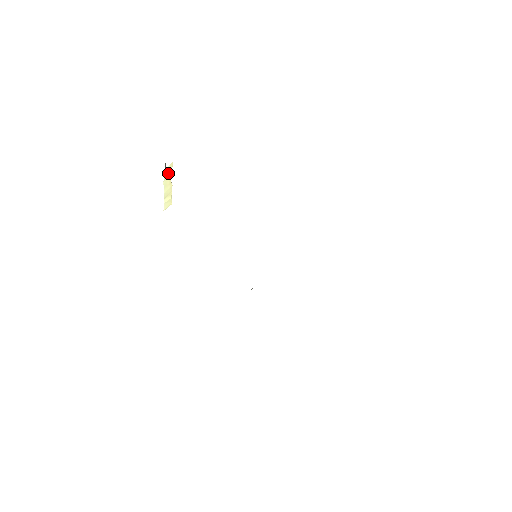
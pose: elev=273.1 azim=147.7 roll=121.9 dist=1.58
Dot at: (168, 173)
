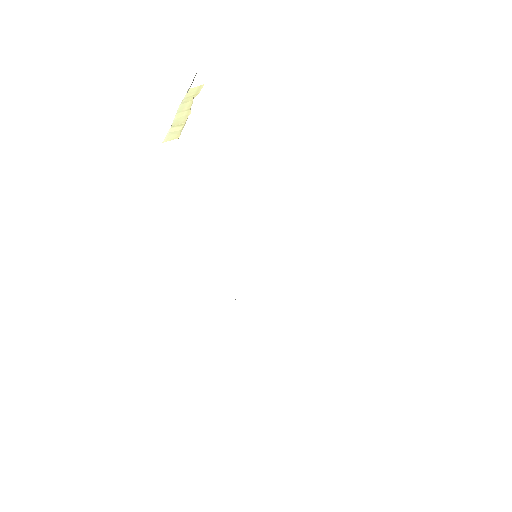
Dot at: (191, 95)
